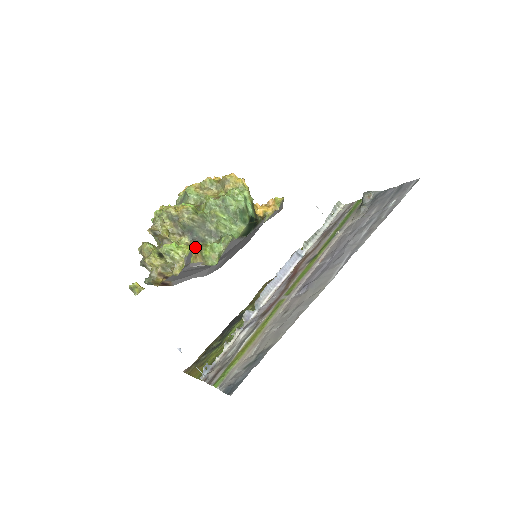
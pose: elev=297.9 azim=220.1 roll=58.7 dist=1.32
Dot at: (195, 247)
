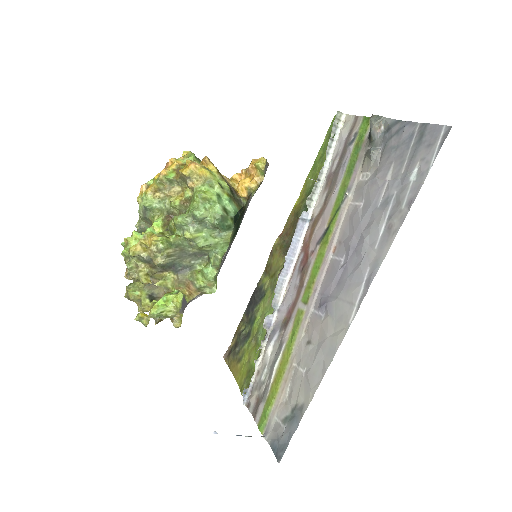
Dot at: (185, 282)
